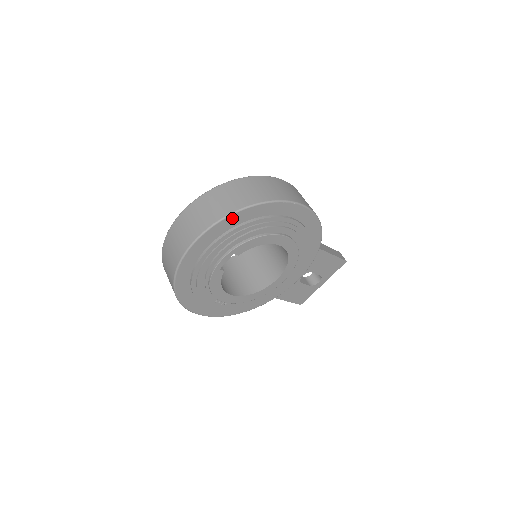
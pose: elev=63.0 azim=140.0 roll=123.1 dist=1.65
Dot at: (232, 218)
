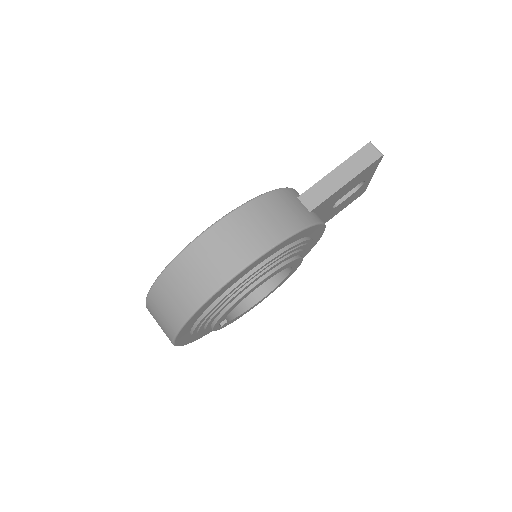
Dot at: (181, 332)
